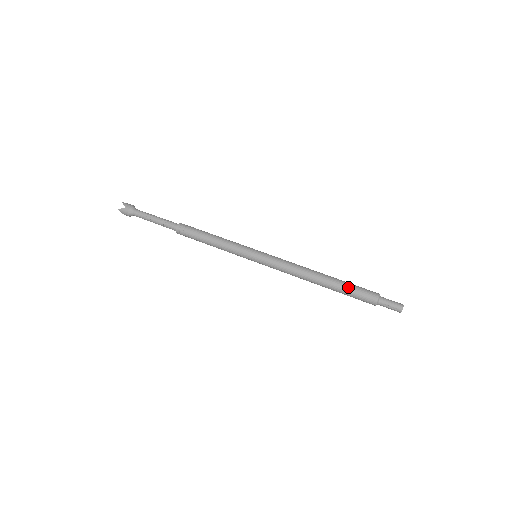
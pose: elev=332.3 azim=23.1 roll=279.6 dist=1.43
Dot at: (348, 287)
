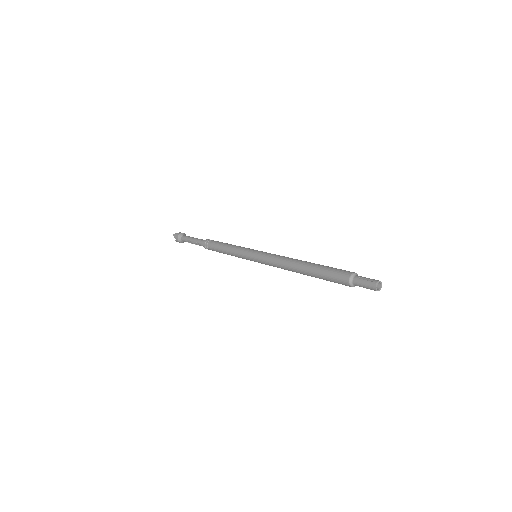
Dot at: (322, 276)
